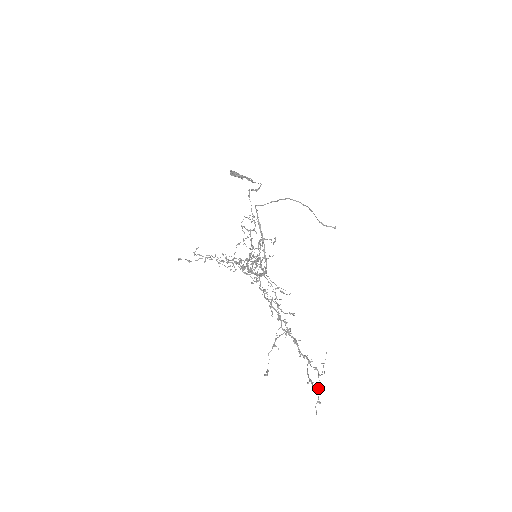
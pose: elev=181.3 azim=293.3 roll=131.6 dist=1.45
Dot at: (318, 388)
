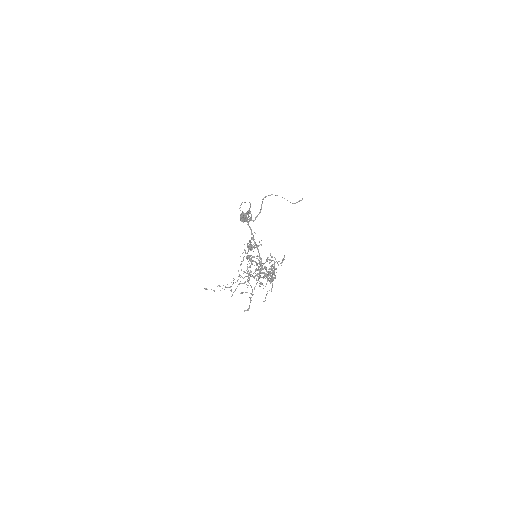
Dot at: occluded
